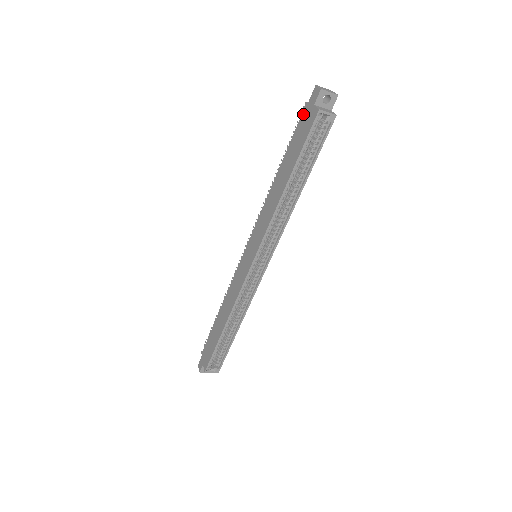
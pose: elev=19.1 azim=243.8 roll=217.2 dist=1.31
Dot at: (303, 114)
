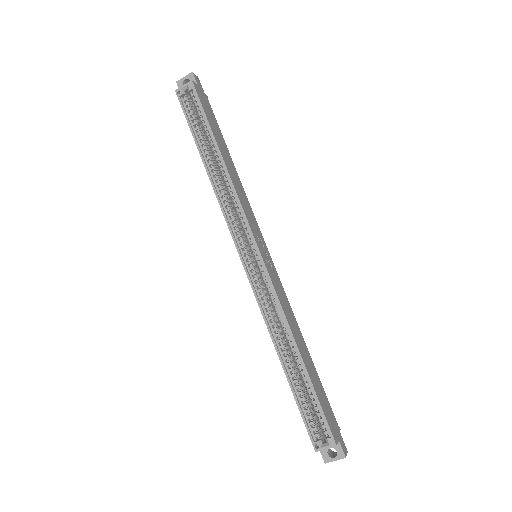
Dot at: occluded
